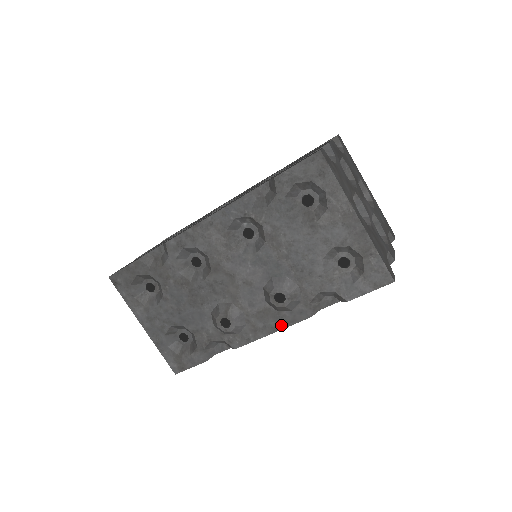
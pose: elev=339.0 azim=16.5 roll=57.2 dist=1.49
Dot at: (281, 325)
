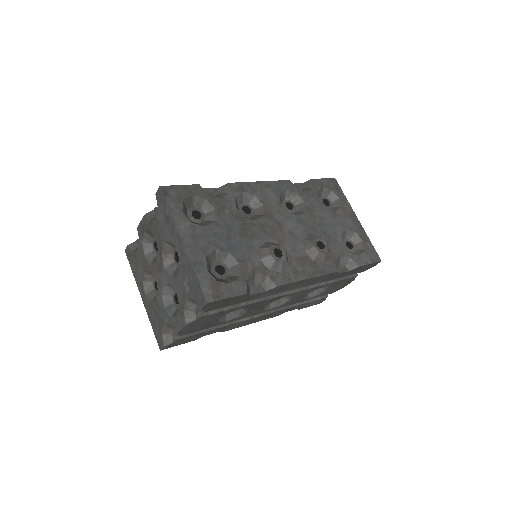
Dot at: (316, 273)
